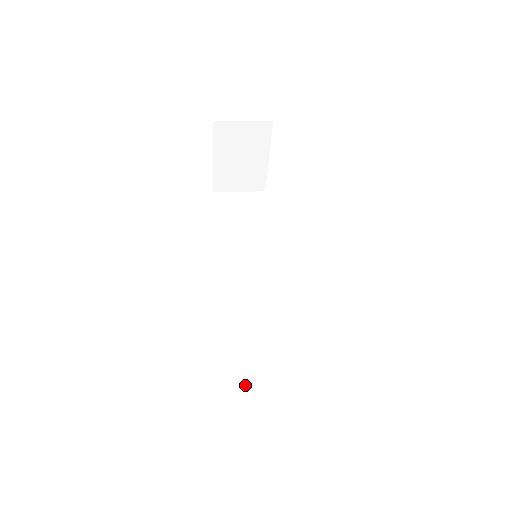
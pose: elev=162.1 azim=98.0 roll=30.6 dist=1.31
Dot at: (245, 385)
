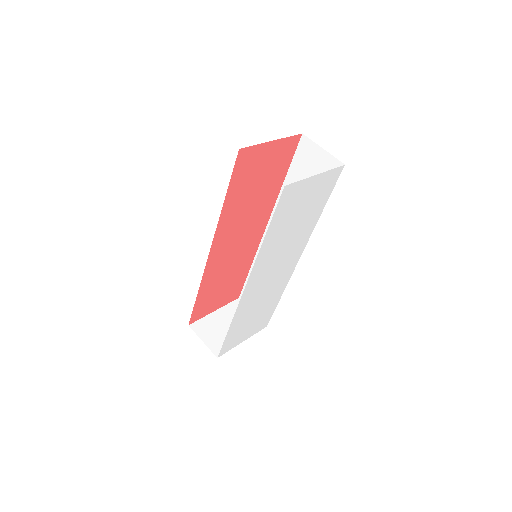
Dot at: occluded
